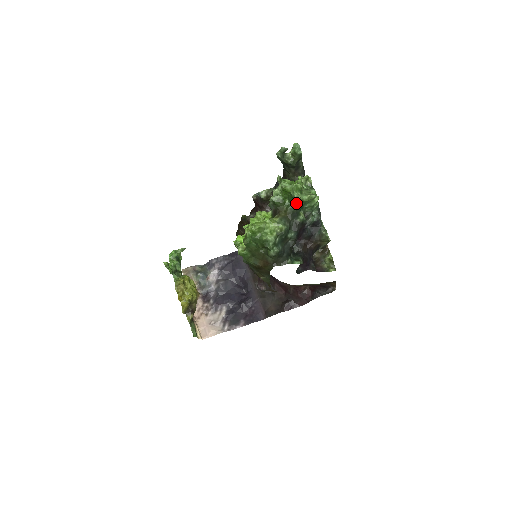
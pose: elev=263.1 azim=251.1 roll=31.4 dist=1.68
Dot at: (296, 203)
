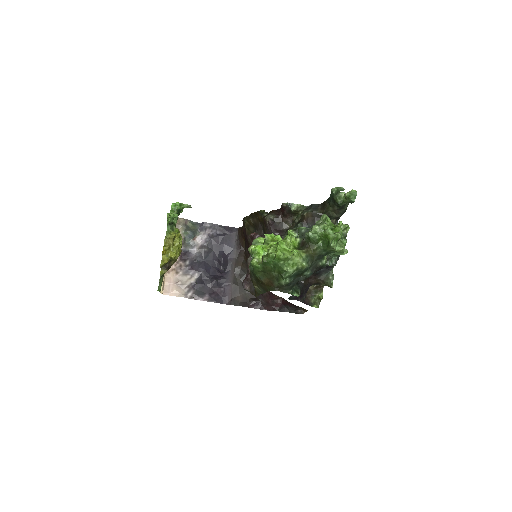
Dot at: (328, 249)
